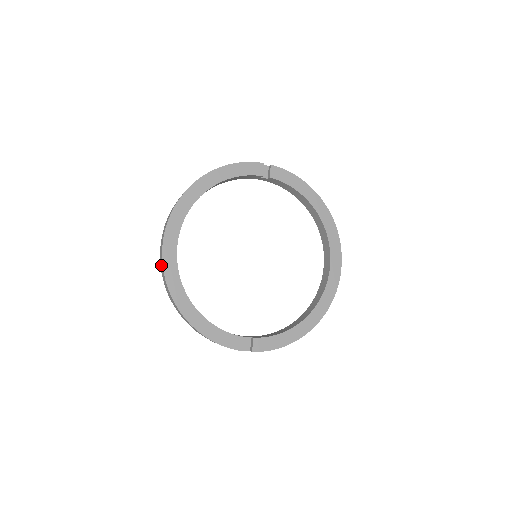
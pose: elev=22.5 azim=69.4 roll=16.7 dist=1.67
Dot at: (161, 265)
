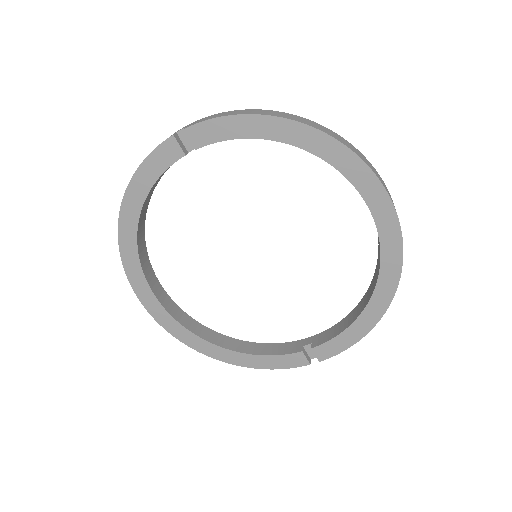
Dot at: occluded
